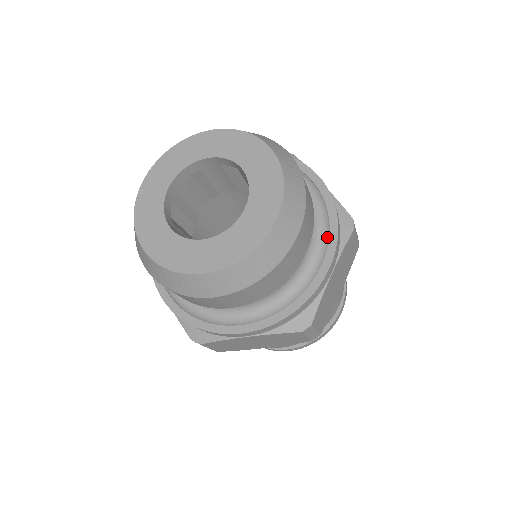
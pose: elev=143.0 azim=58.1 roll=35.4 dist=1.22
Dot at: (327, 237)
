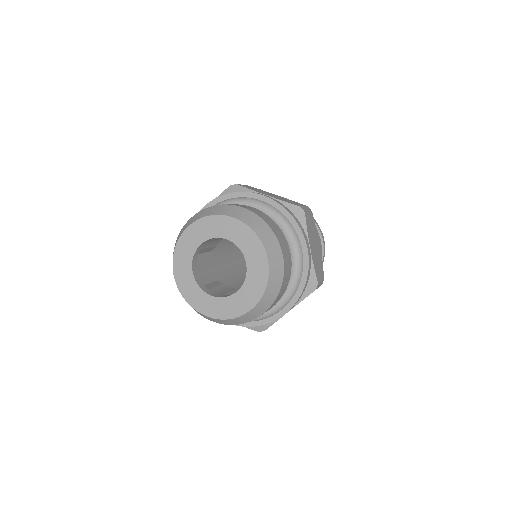
Dot at: (292, 296)
